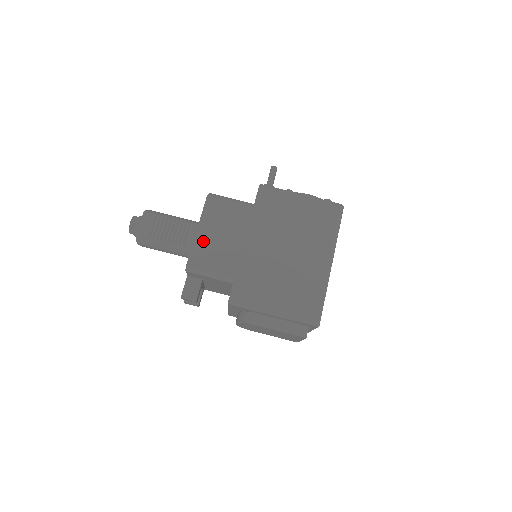
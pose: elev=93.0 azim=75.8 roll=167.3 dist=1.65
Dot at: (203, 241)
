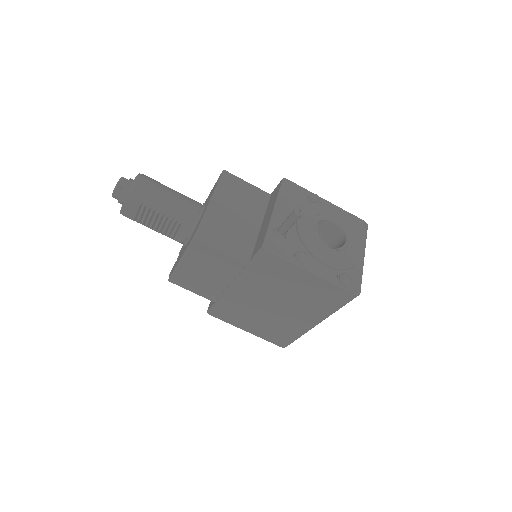
Dot at: (186, 271)
